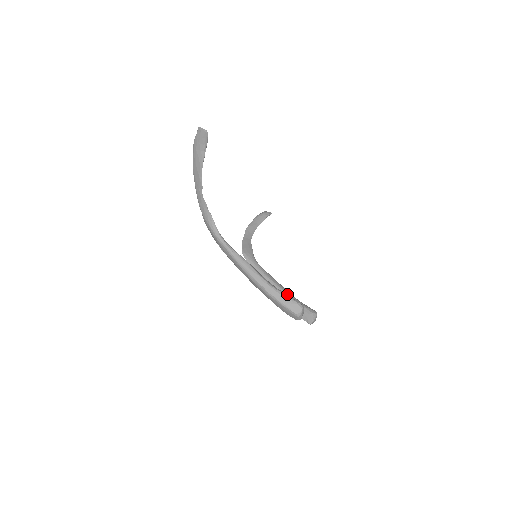
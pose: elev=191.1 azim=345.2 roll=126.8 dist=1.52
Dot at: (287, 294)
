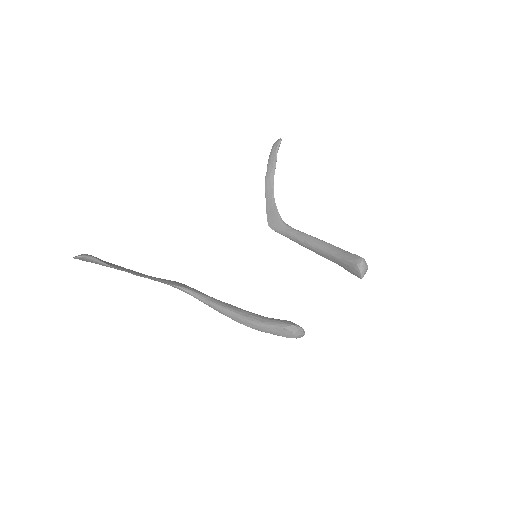
Dot at: (326, 251)
